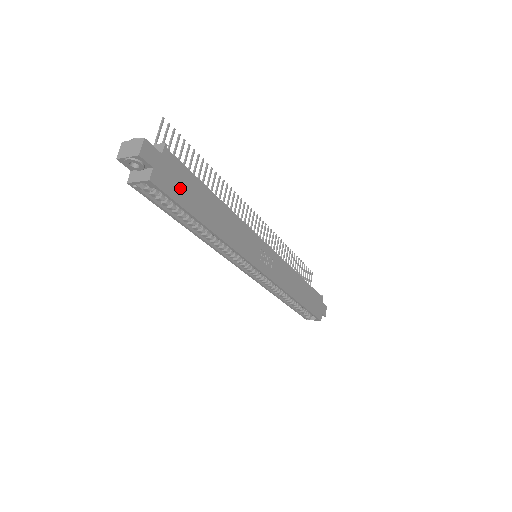
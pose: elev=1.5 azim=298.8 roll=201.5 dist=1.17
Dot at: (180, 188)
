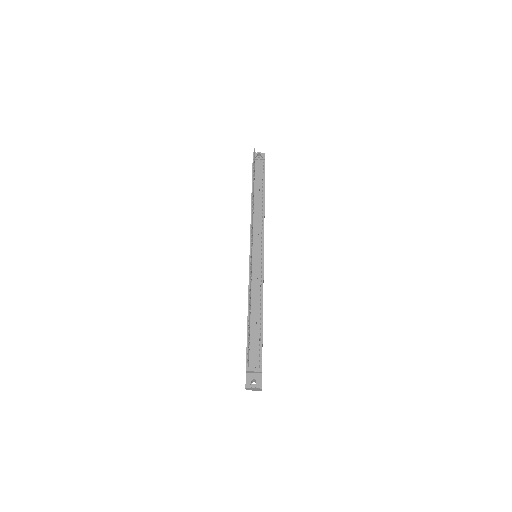
Dot at: occluded
